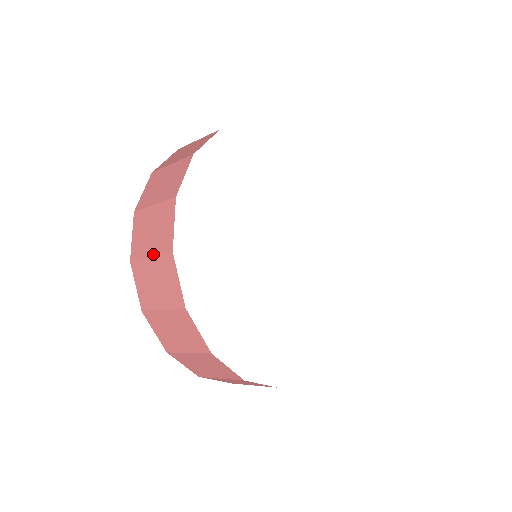
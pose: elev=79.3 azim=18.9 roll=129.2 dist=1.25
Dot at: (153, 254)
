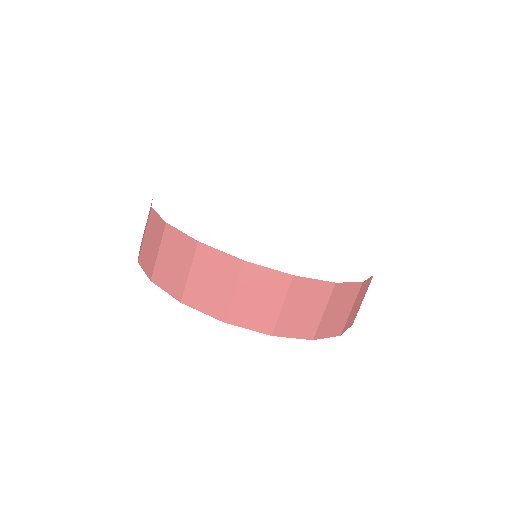
Dot at: (189, 267)
